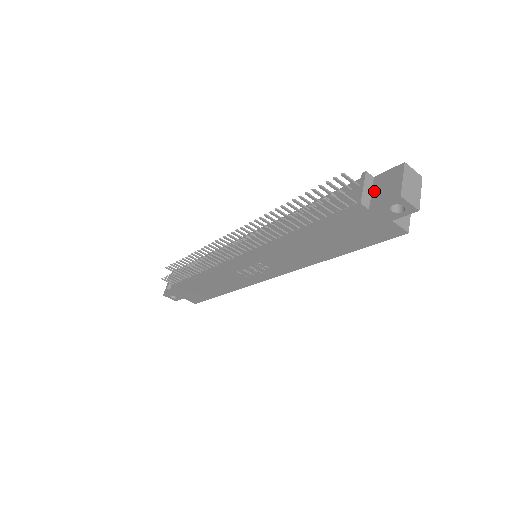
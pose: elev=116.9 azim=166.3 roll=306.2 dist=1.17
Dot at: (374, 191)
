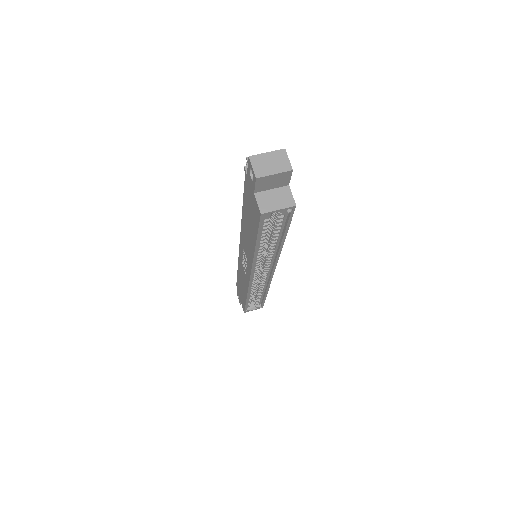
Dot at: occluded
